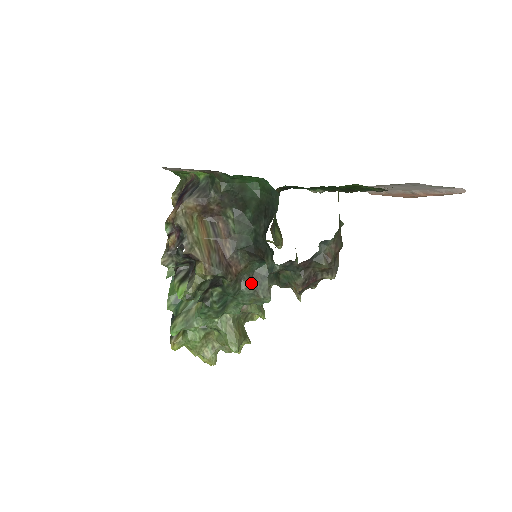
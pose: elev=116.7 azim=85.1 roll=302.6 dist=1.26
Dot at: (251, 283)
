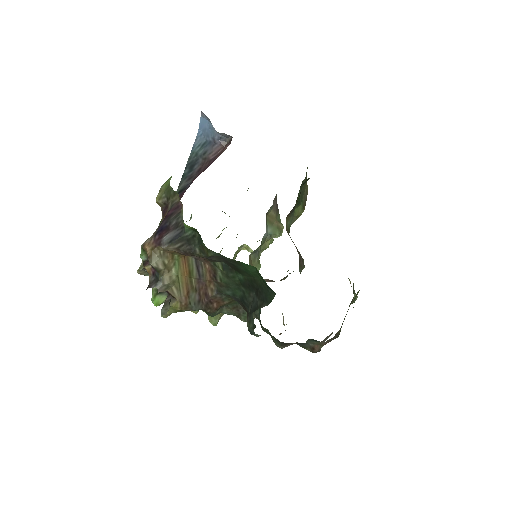
Dot at: (234, 310)
